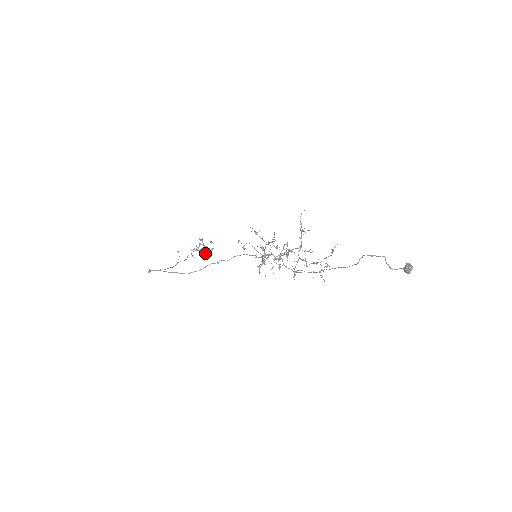
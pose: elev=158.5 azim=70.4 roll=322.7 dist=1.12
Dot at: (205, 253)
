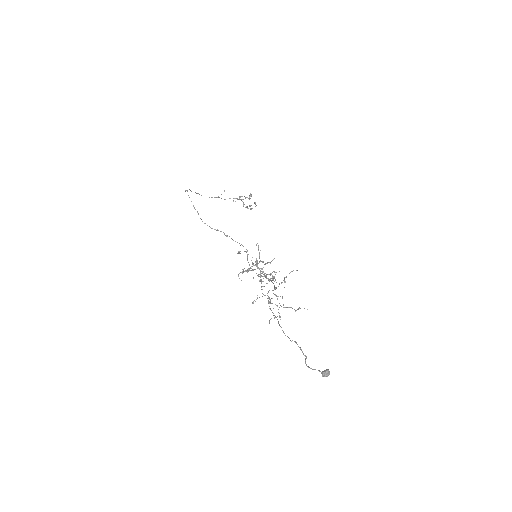
Dot at: (245, 207)
